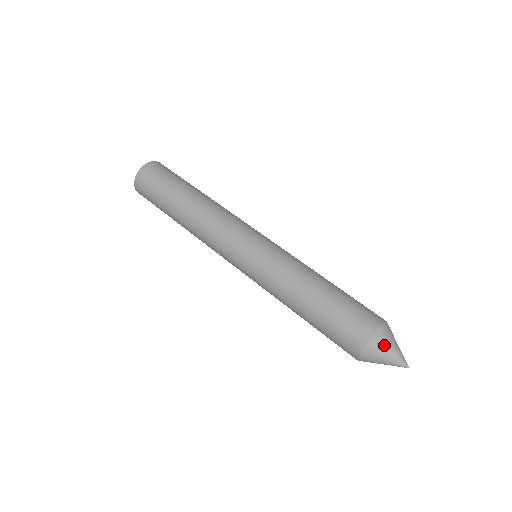
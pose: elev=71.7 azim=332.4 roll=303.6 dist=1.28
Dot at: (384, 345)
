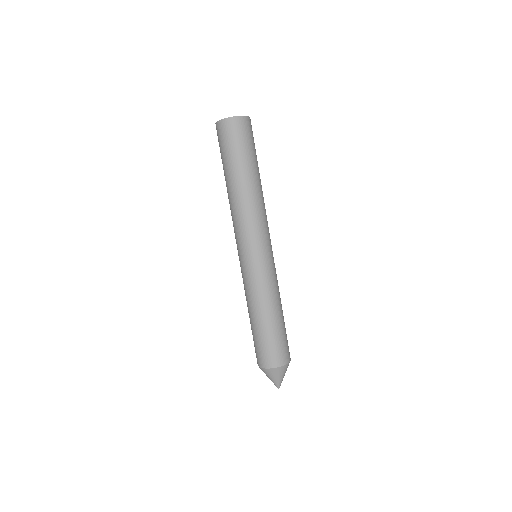
Dot at: (282, 373)
